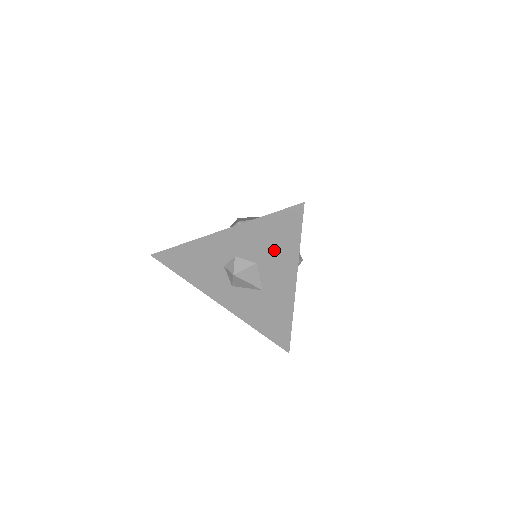
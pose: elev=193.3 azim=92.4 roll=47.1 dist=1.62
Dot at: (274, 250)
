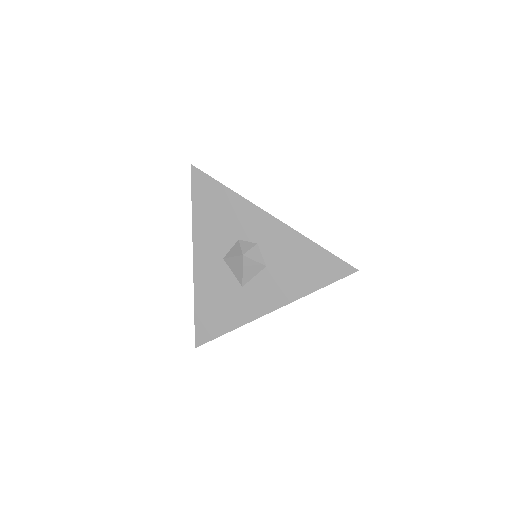
Dot at: (292, 273)
